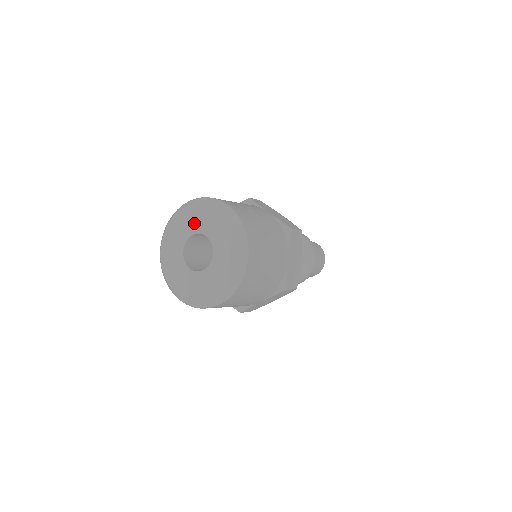
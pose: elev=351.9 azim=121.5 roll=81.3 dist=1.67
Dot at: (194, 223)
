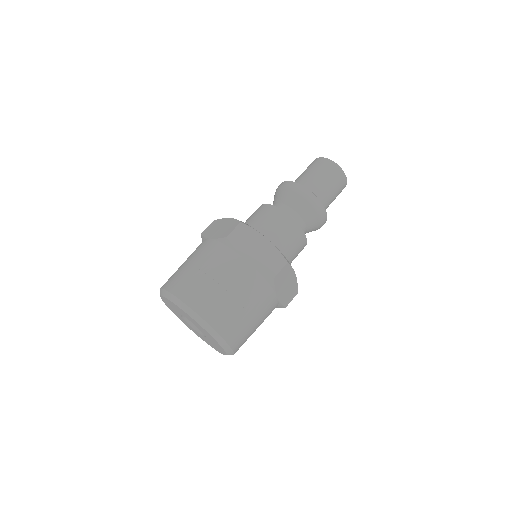
Dot at: (179, 311)
